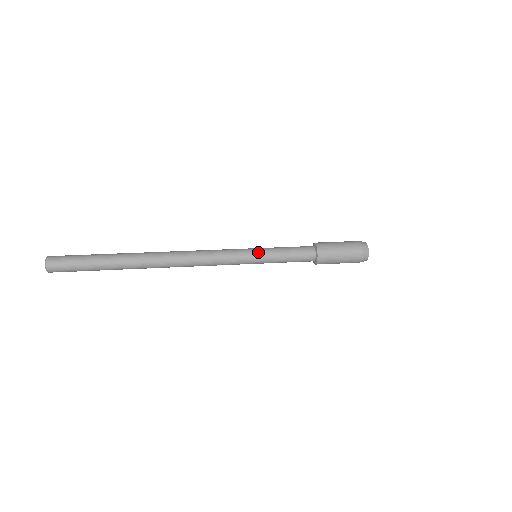
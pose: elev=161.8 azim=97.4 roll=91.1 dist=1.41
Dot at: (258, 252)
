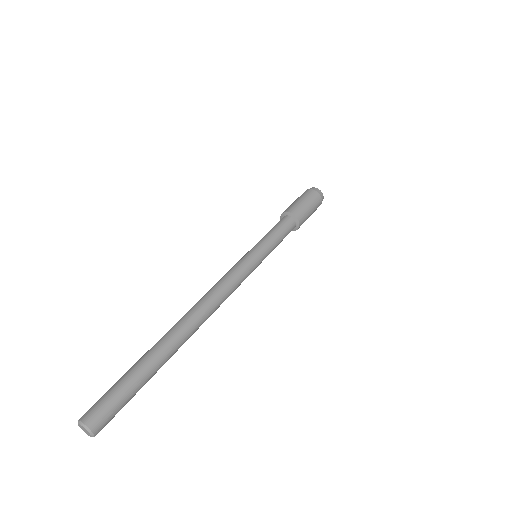
Dot at: (263, 254)
